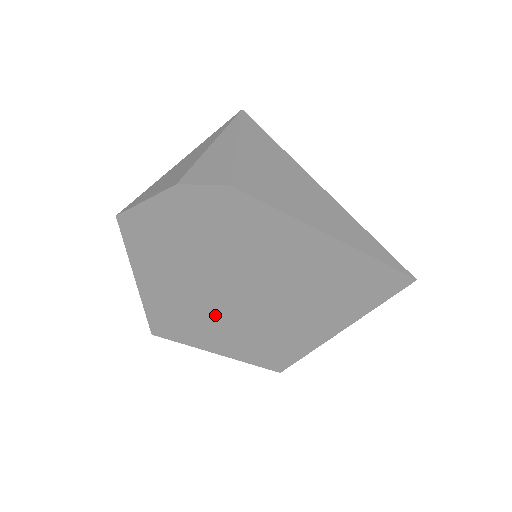
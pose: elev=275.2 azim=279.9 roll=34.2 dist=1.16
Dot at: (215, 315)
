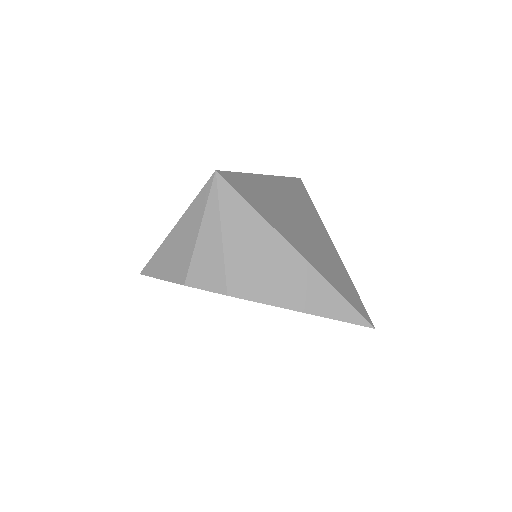
Dot at: occluded
